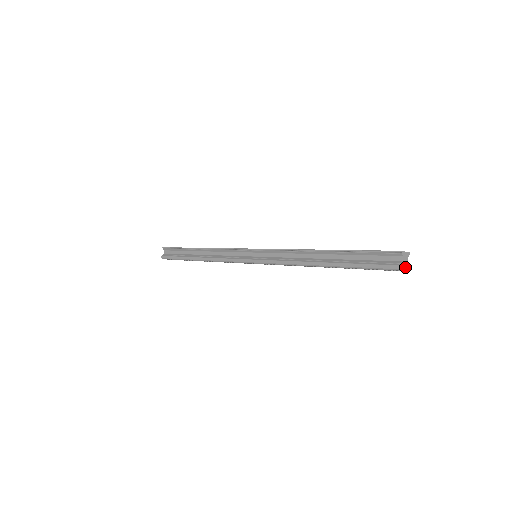
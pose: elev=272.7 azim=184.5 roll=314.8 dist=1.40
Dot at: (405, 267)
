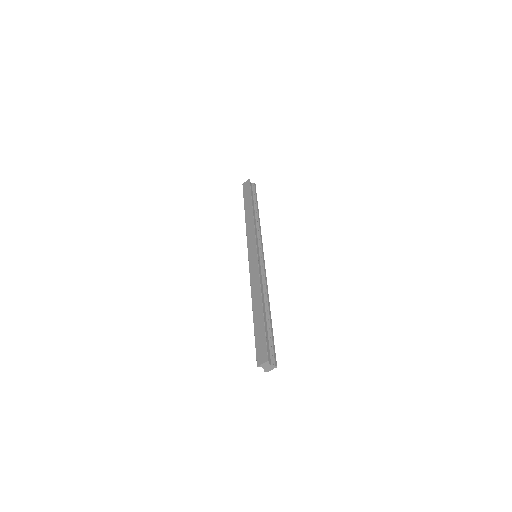
Dot at: (270, 368)
